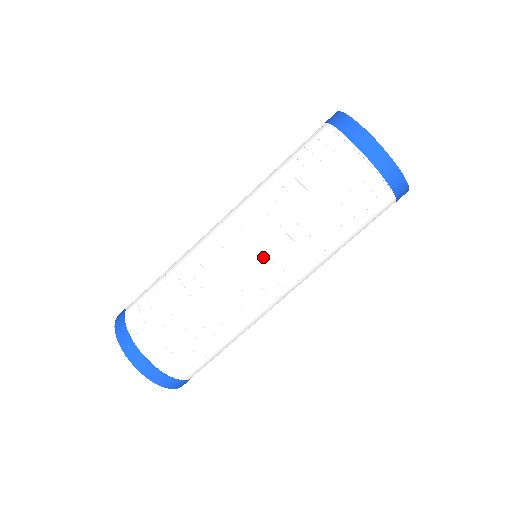
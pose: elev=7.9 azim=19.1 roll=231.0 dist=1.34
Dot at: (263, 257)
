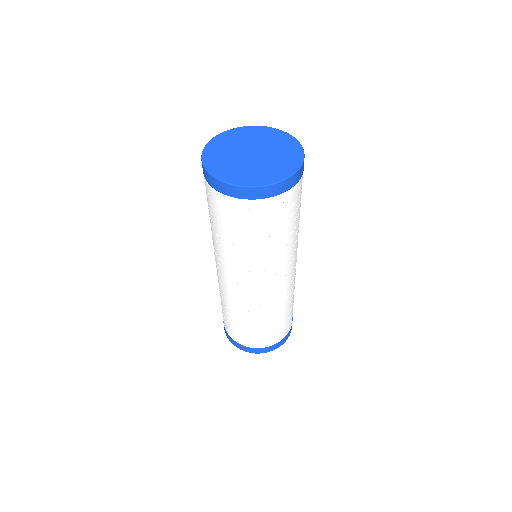
Dot at: (232, 276)
